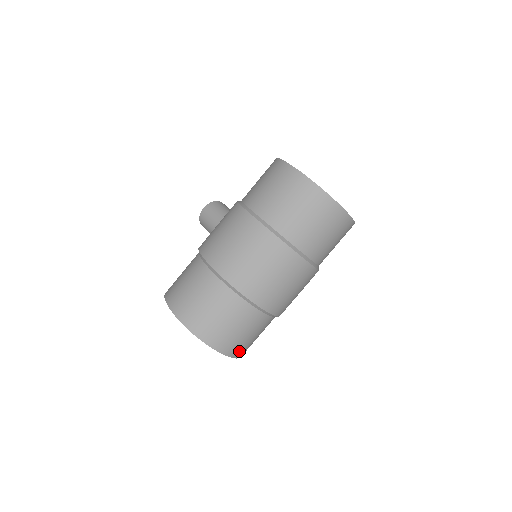
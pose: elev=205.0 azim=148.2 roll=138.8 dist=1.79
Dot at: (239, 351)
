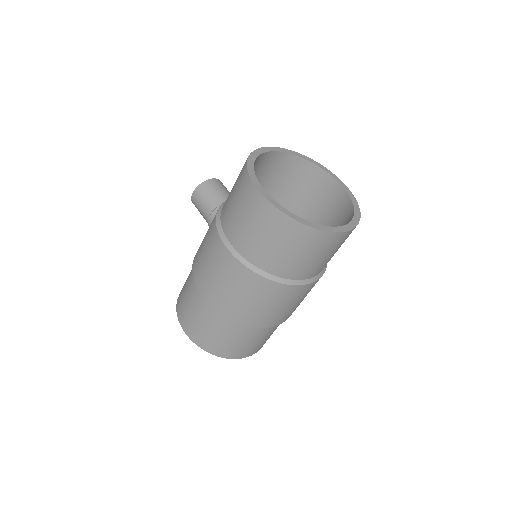
Dot at: (259, 348)
